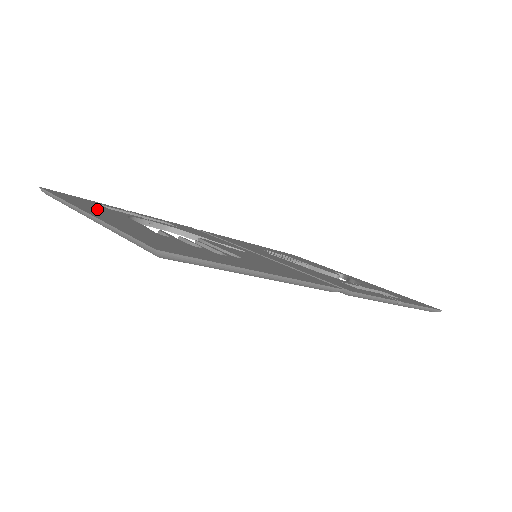
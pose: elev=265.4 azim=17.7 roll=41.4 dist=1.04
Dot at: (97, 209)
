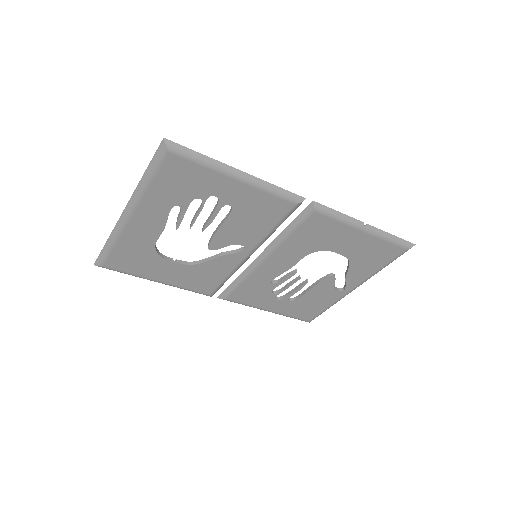
Dot at: (134, 235)
